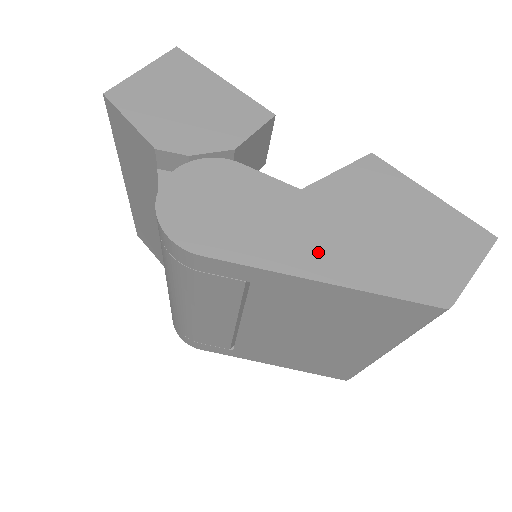
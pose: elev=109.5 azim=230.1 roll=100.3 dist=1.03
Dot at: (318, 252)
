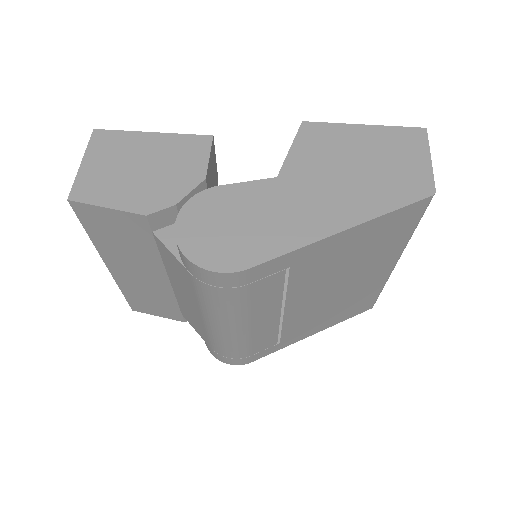
Dot at: (325, 212)
